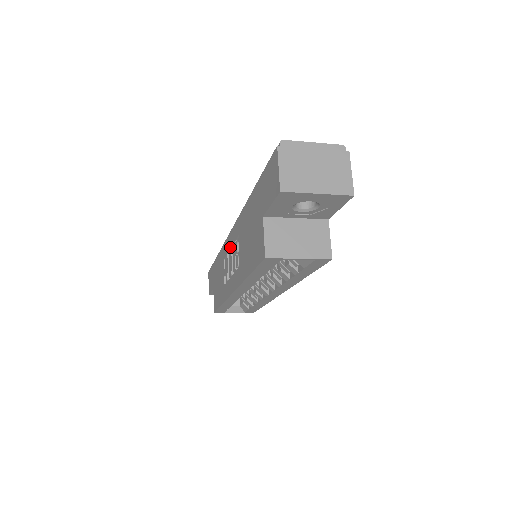
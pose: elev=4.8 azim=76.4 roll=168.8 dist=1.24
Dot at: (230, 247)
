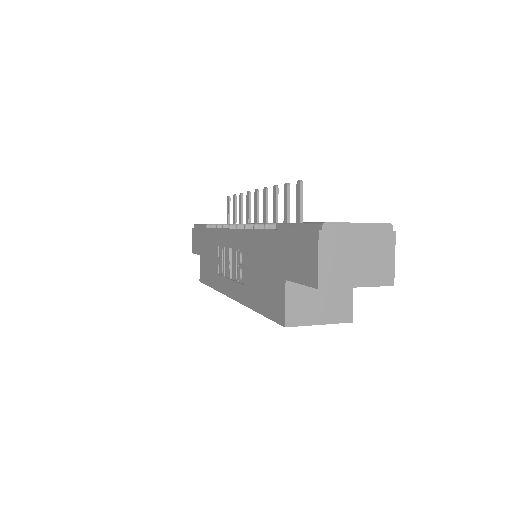
Dot at: (229, 246)
